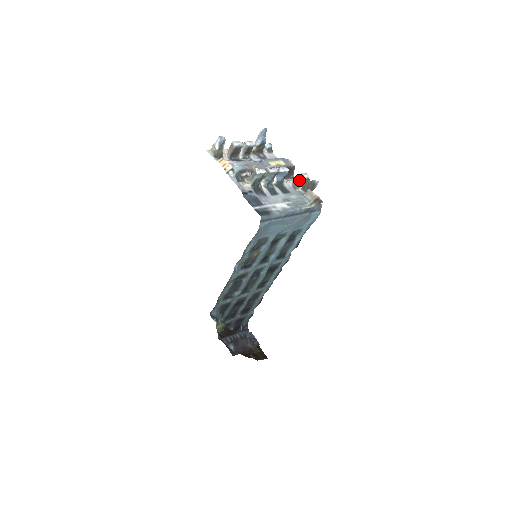
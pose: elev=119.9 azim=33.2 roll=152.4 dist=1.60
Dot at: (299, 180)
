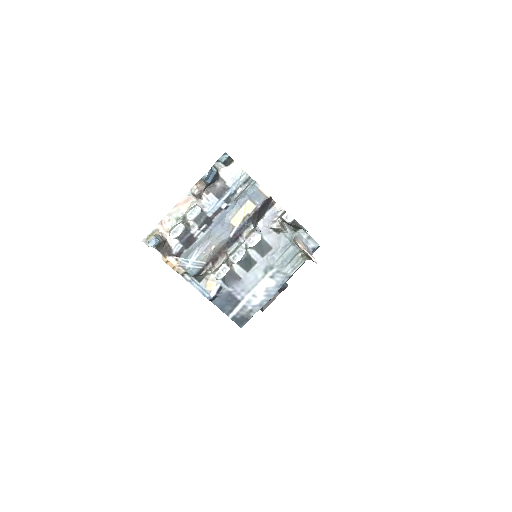
Dot at: (280, 228)
